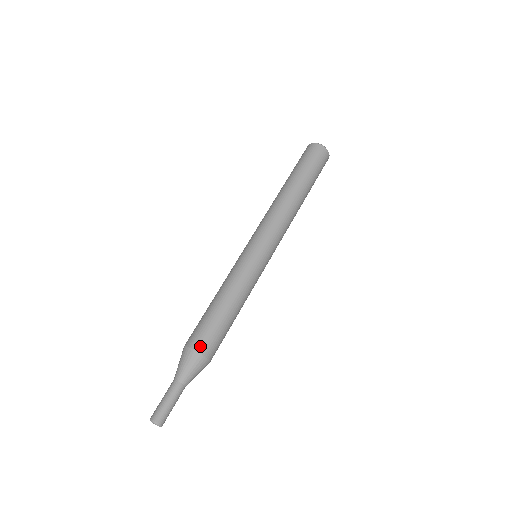
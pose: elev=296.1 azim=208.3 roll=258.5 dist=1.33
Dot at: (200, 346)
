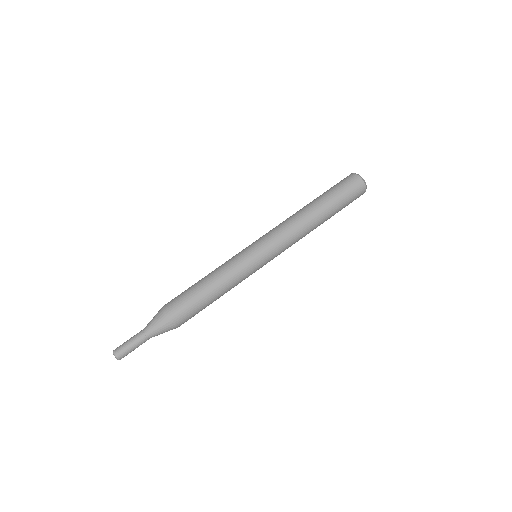
Dot at: (179, 320)
